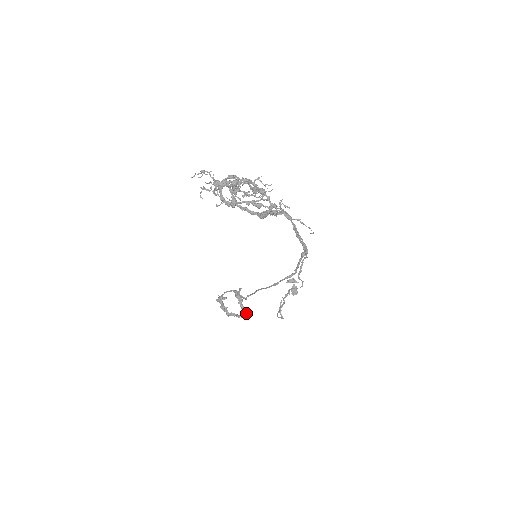
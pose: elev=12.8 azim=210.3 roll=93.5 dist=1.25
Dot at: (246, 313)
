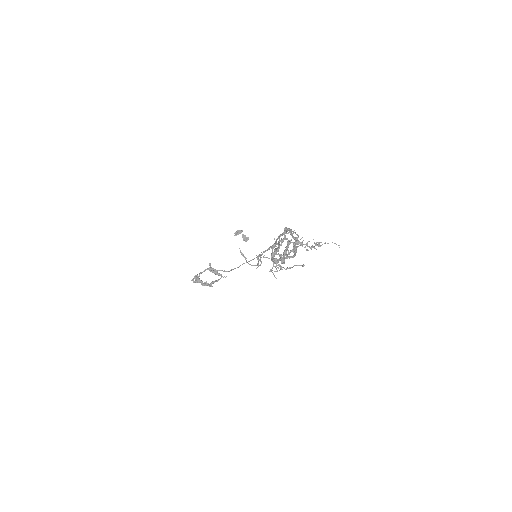
Dot at: occluded
